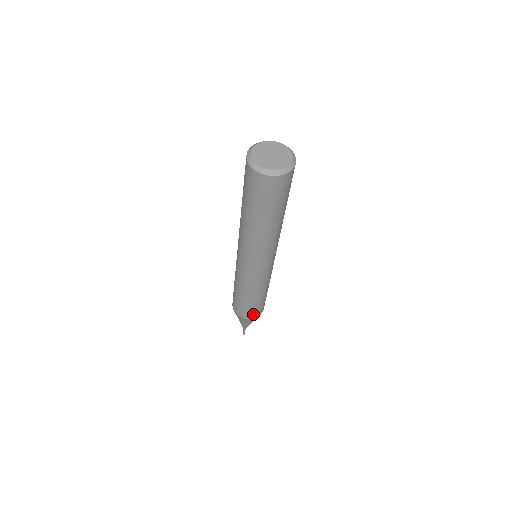
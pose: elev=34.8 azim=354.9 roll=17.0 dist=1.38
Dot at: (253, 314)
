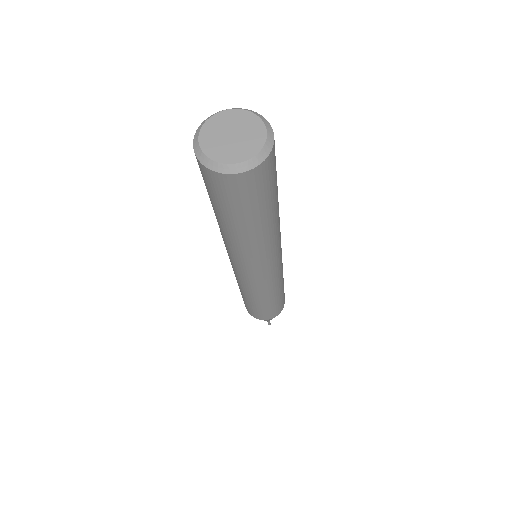
Dot at: (252, 313)
